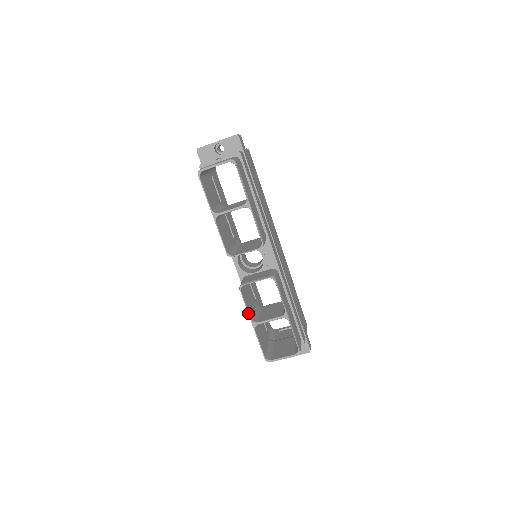
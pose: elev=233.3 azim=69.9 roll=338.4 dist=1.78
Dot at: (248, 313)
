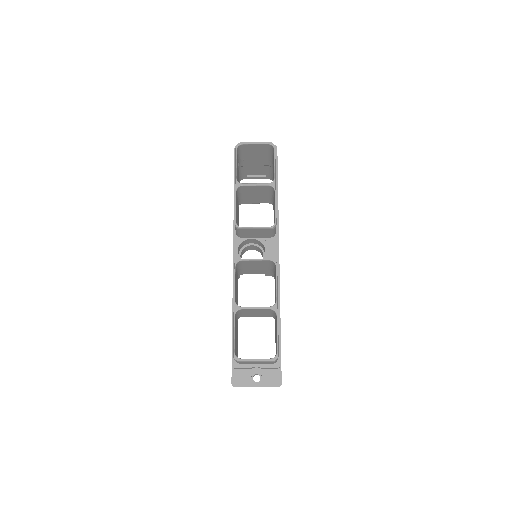
Dot at: (234, 293)
